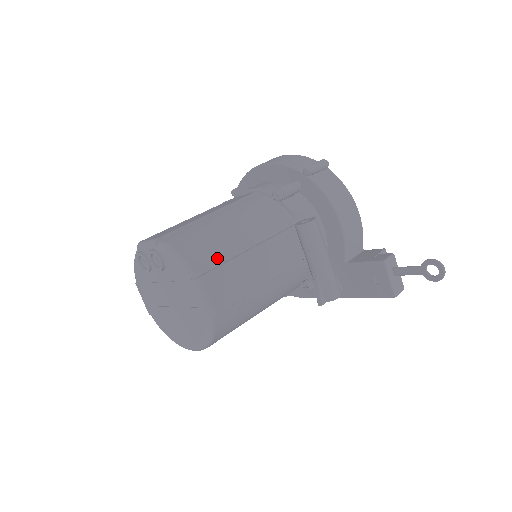
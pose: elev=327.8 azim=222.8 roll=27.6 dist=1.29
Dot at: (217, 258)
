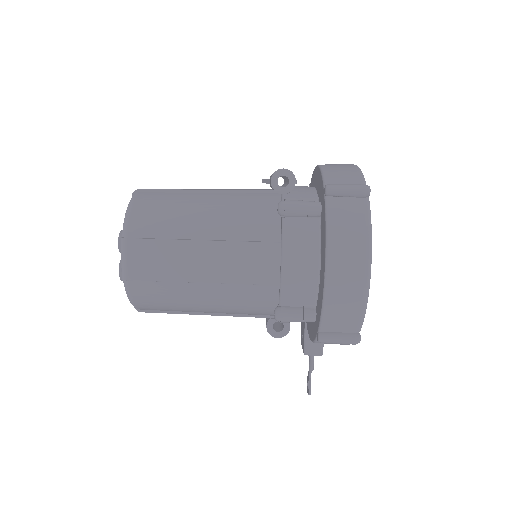
Dot at: (166, 310)
